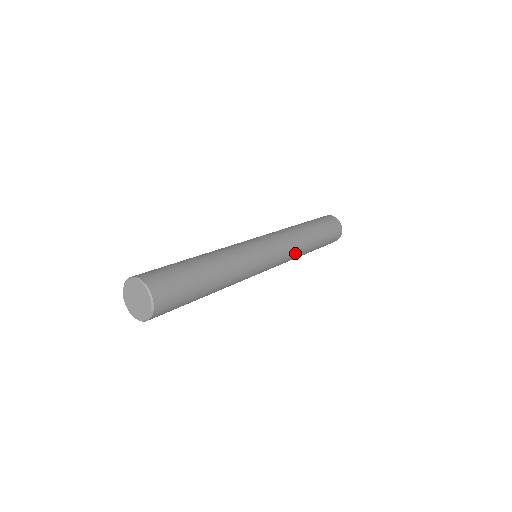
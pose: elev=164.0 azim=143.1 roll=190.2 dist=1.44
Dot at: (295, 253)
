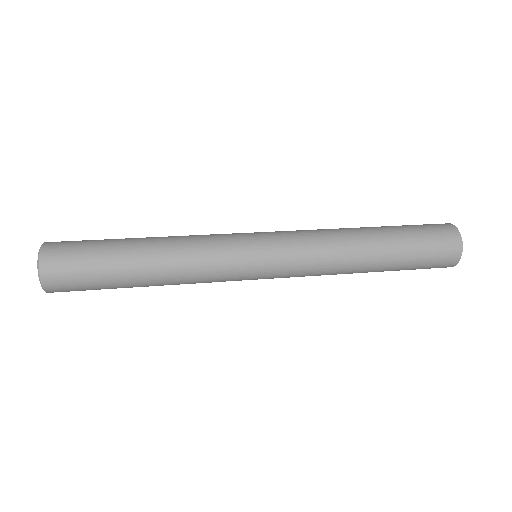
Dot at: (323, 269)
